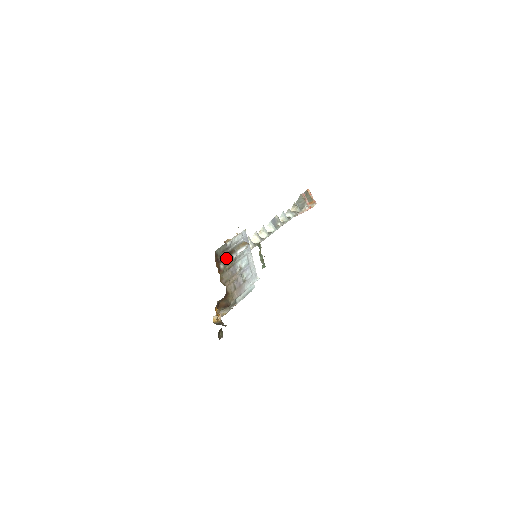
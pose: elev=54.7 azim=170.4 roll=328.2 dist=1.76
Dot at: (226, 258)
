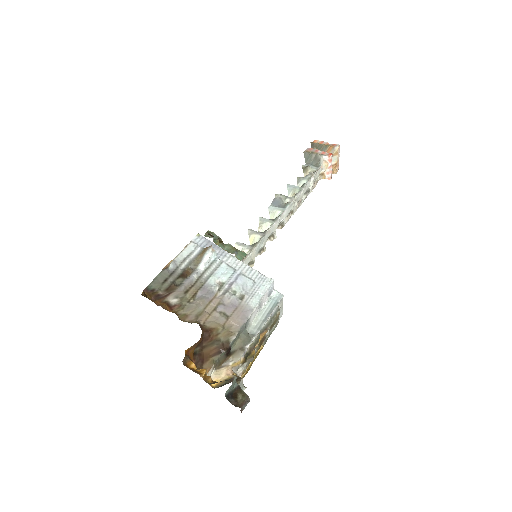
Dot at: (177, 286)
